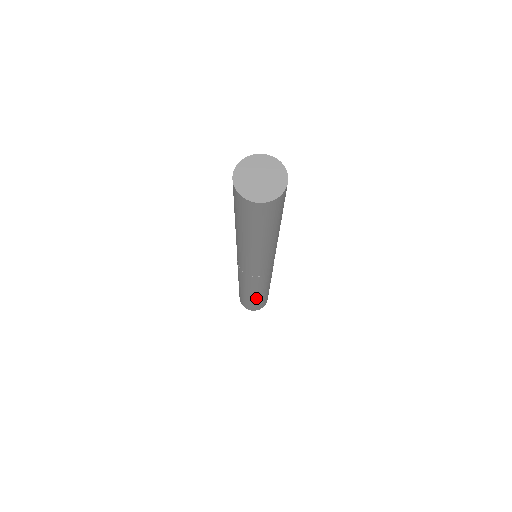
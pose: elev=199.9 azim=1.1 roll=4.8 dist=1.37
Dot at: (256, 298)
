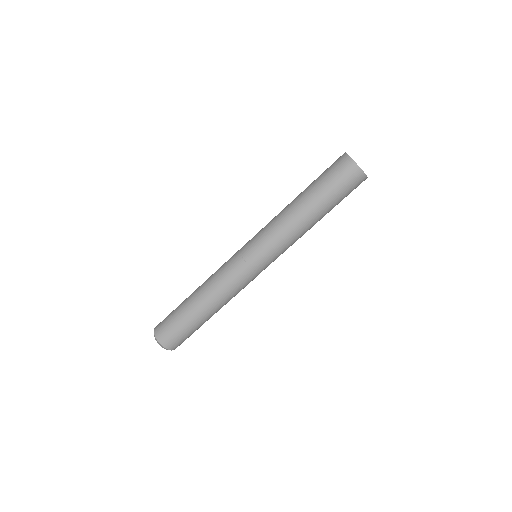
Dot at: (197, 313)
